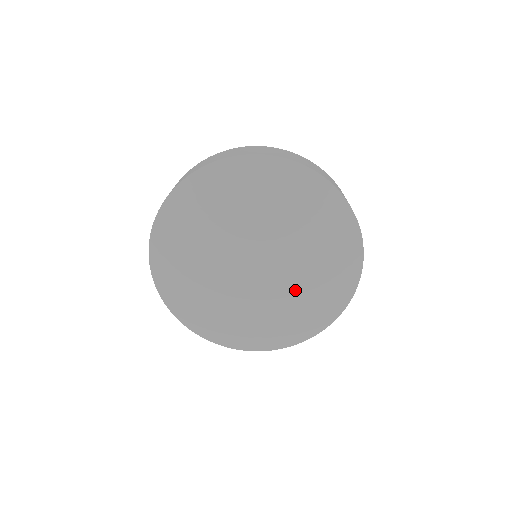
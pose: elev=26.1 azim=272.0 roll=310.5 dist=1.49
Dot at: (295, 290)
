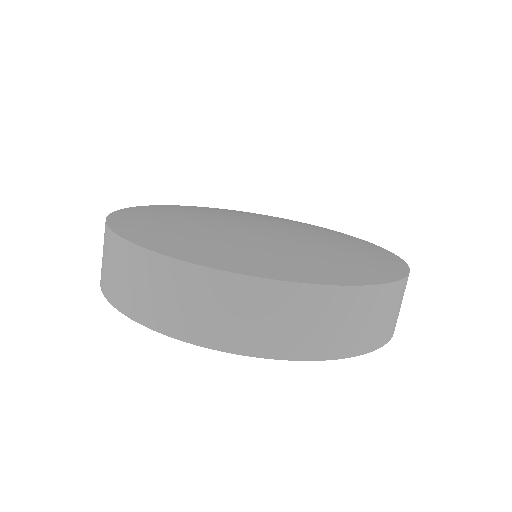
Dot at: (318, 246)
